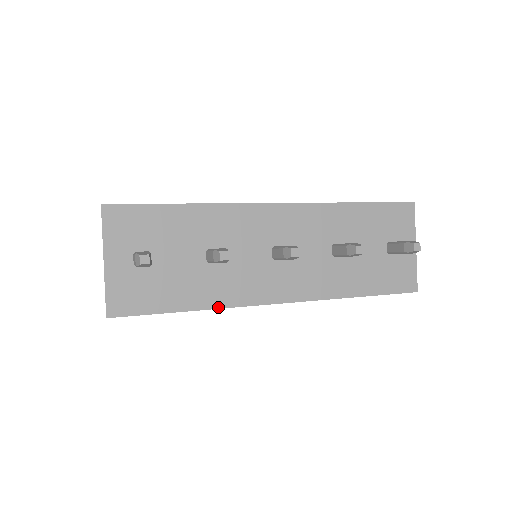
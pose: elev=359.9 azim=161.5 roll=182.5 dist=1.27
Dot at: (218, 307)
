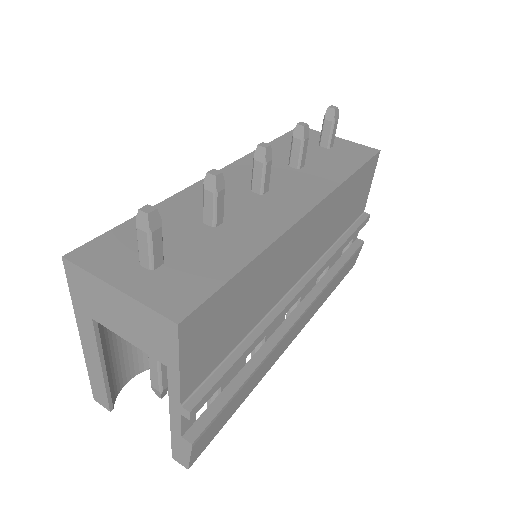
Dot at: (269, 244)
